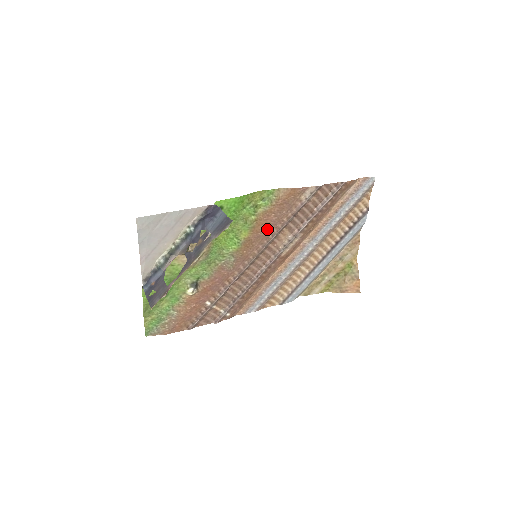
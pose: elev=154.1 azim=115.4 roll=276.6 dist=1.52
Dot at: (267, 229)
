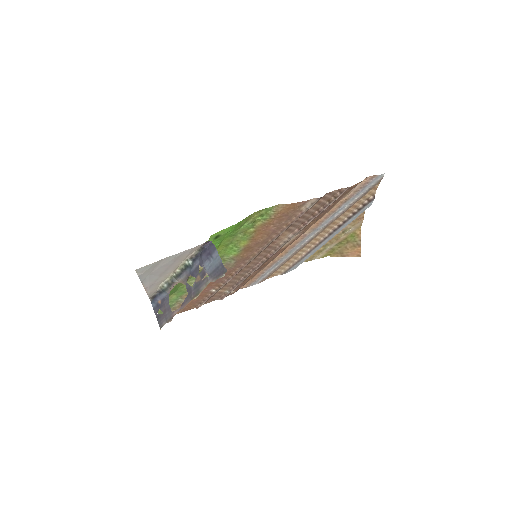
Dot at: (266, 236)
